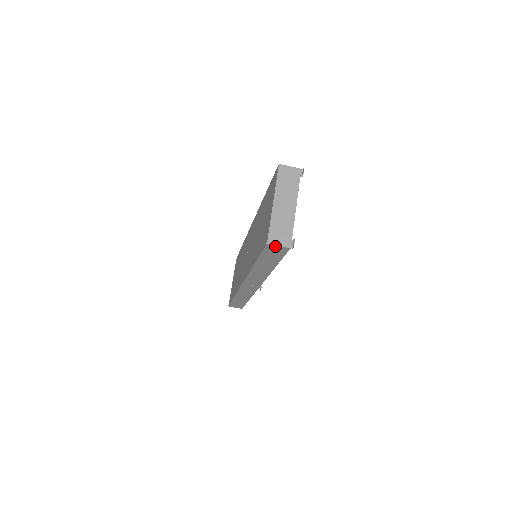
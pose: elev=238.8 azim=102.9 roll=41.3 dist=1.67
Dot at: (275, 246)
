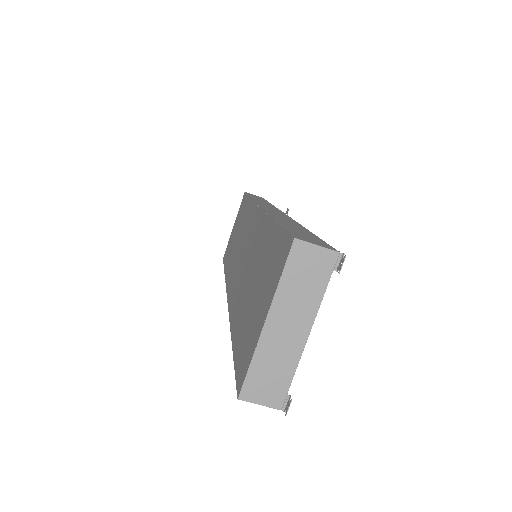
Dot at: (253, 400)
